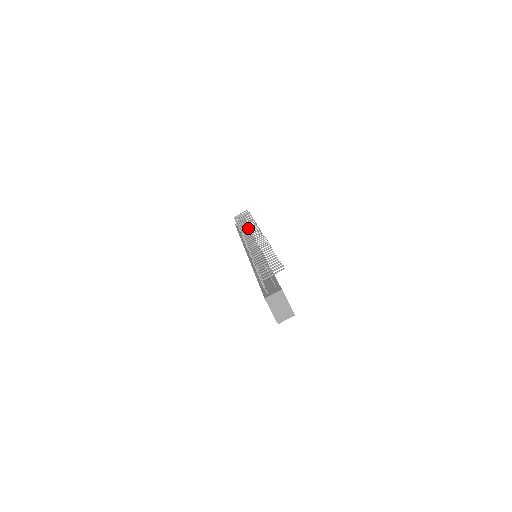
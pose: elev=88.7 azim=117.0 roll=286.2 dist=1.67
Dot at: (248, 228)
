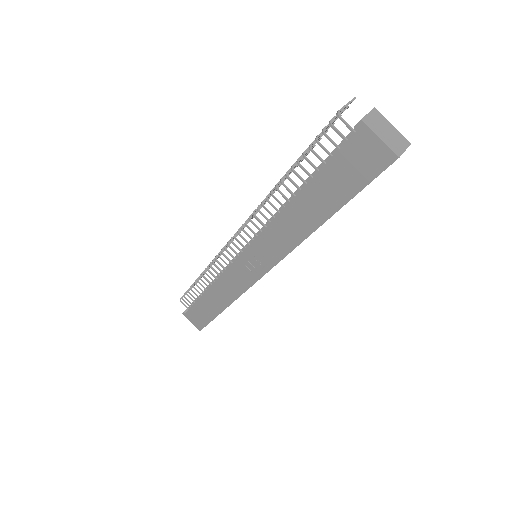
Dot at: occluded
